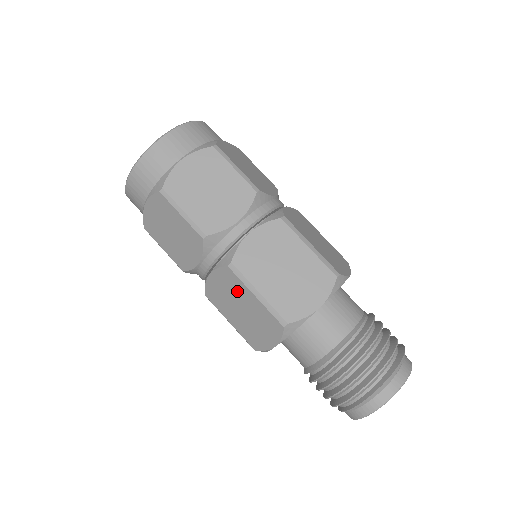
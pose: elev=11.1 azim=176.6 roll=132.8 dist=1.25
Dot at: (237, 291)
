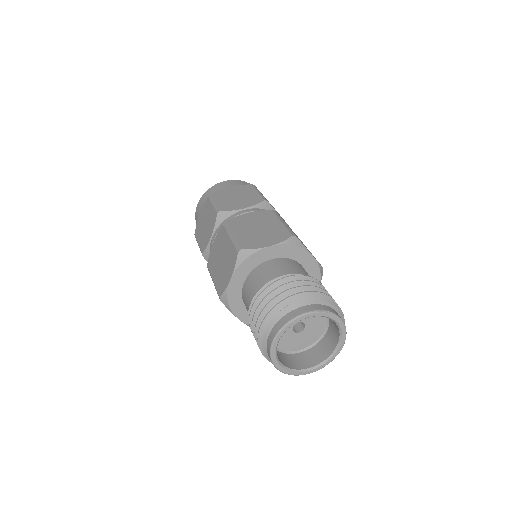
Dot at: (223, 243)
